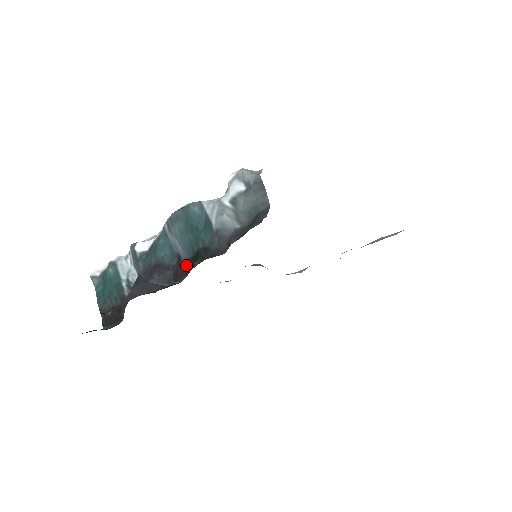
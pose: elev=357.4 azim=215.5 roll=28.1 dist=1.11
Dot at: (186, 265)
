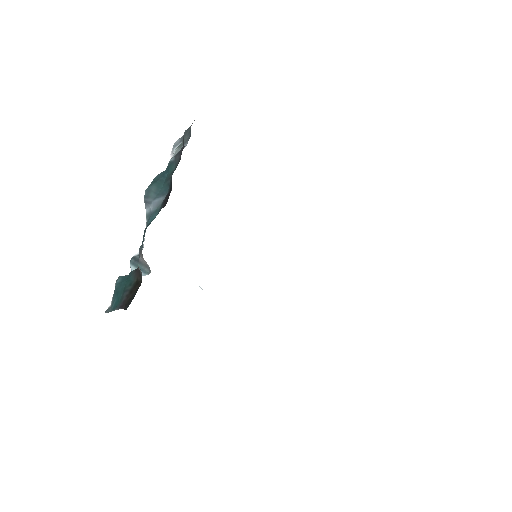
Dot at: (169, 192)
